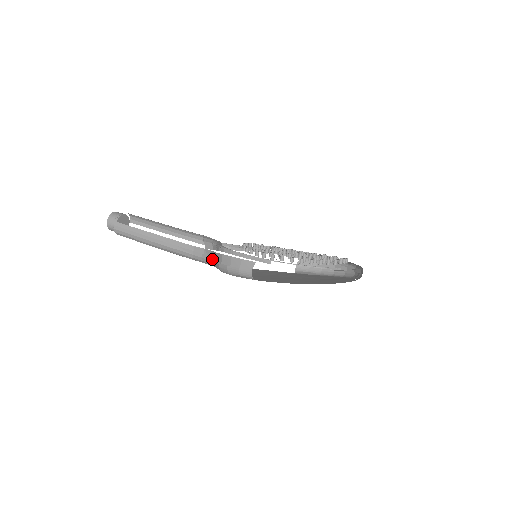
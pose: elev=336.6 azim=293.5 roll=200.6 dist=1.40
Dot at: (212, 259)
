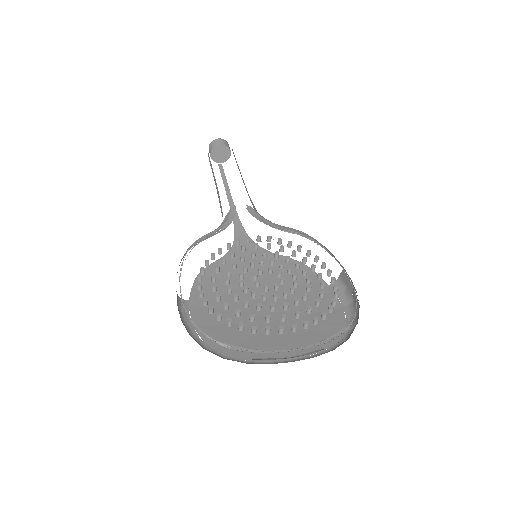
Dot at: occluded
